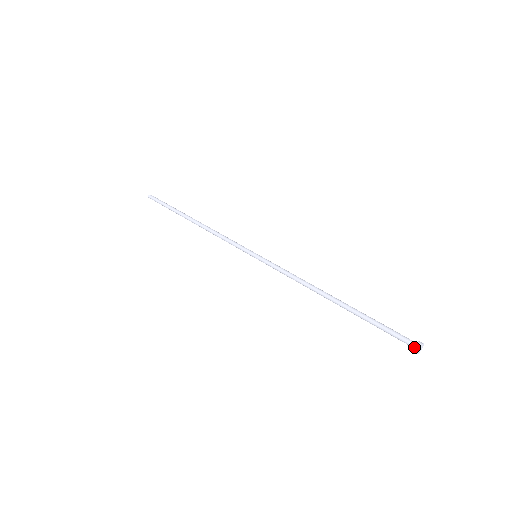
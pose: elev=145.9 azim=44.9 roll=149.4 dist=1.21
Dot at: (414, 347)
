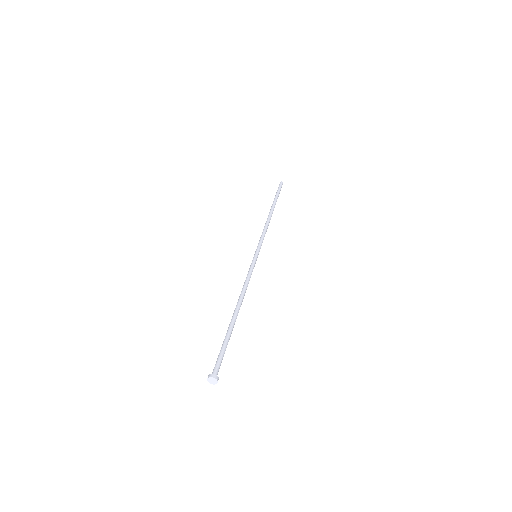
Dot at: (209, 374)
